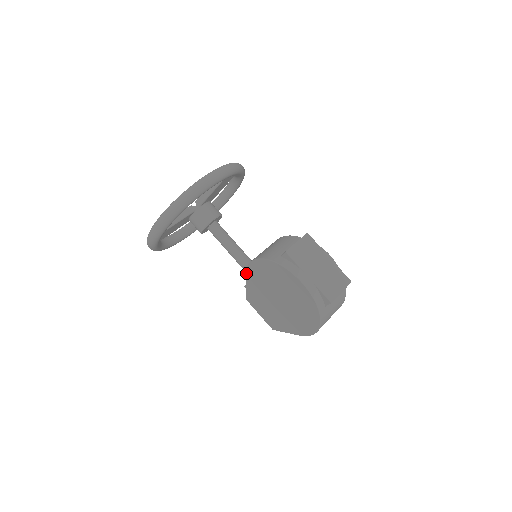
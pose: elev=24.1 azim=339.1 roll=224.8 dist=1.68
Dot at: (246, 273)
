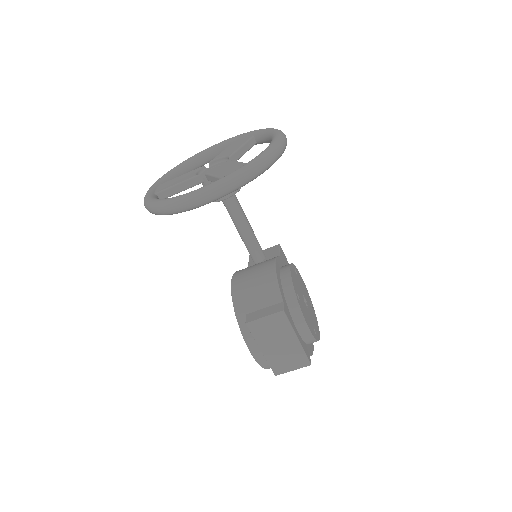
Dot at: occluded
